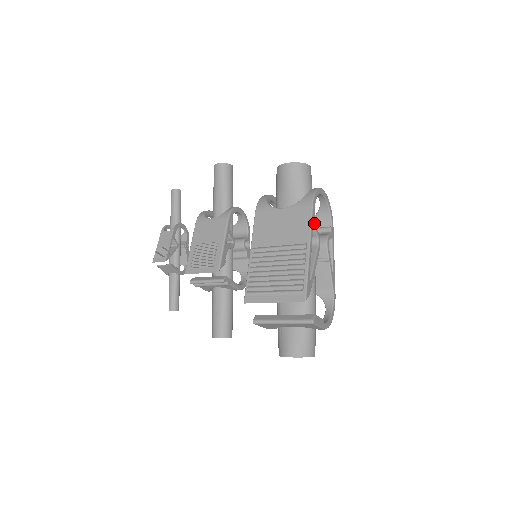
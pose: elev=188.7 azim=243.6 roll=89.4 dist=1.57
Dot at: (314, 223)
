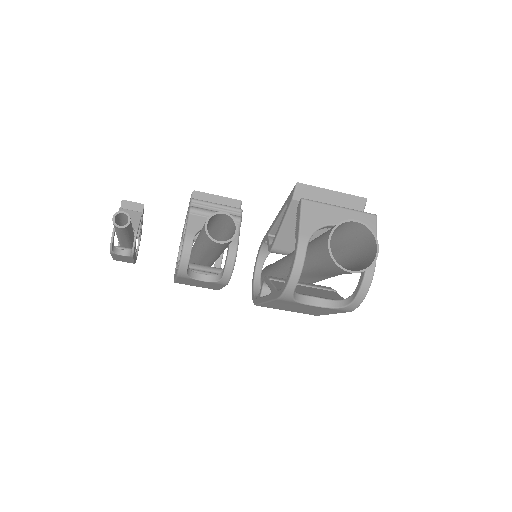
Dot at: occluded
